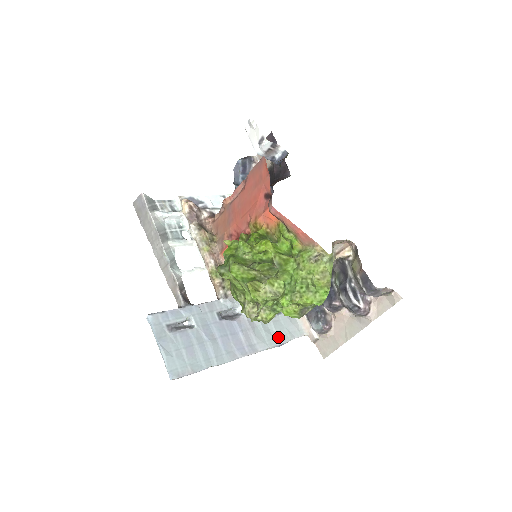
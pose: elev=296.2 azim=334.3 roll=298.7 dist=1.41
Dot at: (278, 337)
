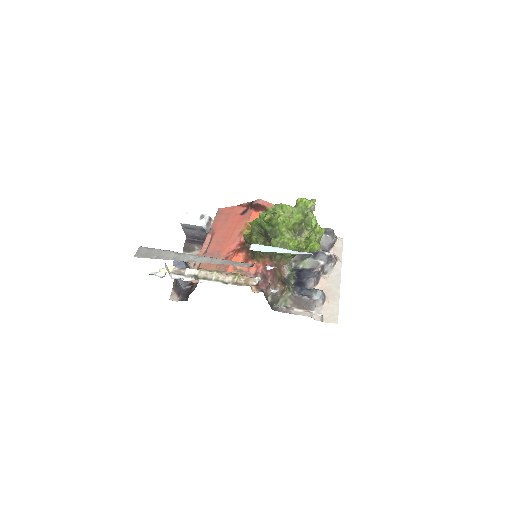
Dot at: occluded
